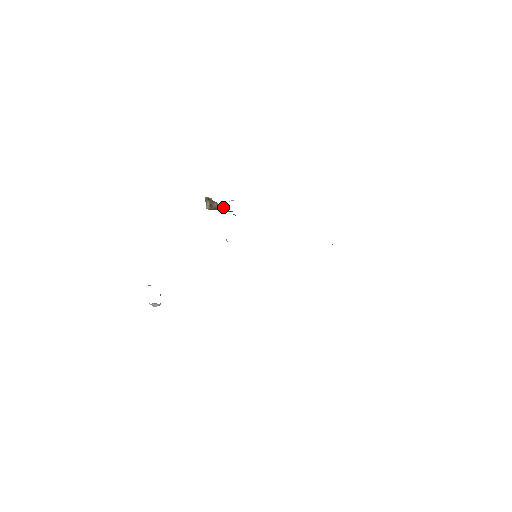
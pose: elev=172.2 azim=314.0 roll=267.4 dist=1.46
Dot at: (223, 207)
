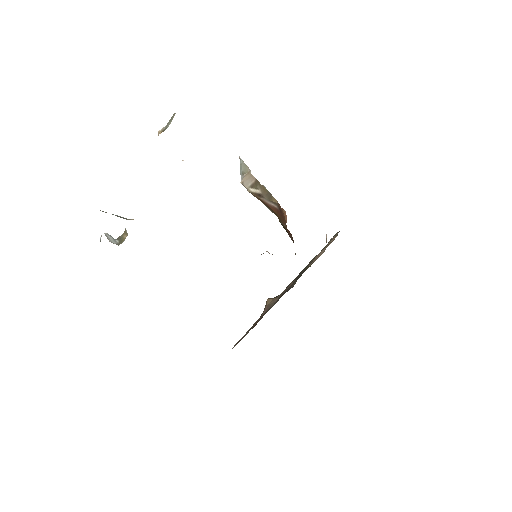
Dot at: (277, 211)
